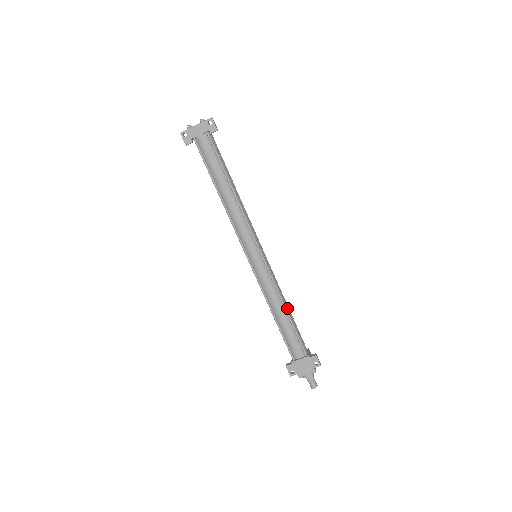
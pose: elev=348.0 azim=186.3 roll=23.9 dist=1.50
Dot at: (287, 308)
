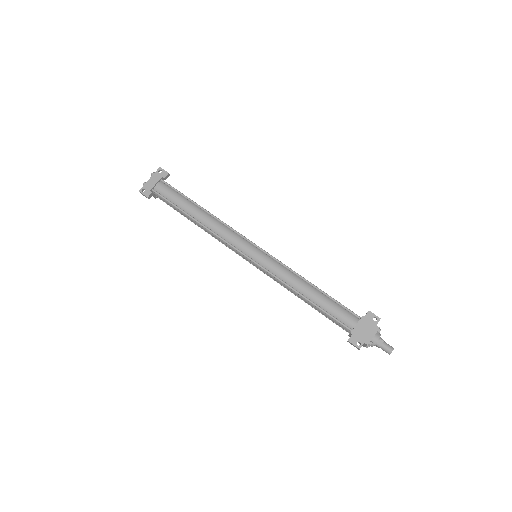
Dot at: (312, 285)
